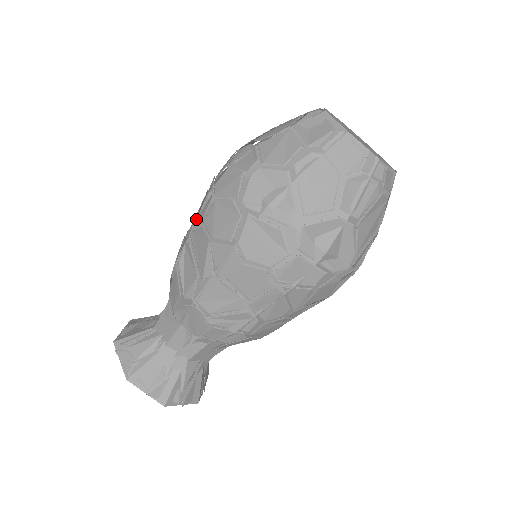
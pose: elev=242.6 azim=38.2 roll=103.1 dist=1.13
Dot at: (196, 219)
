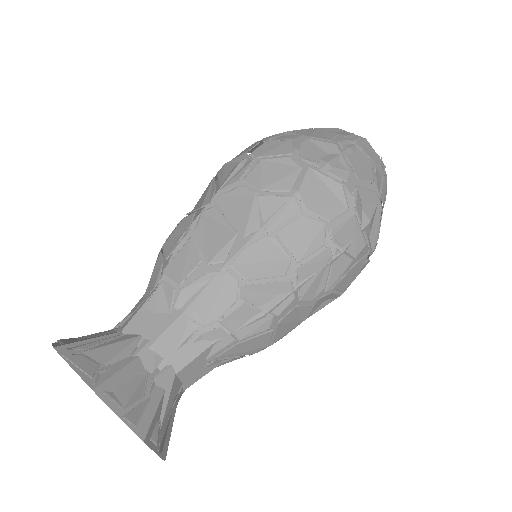
Dot at: (222, 185)
